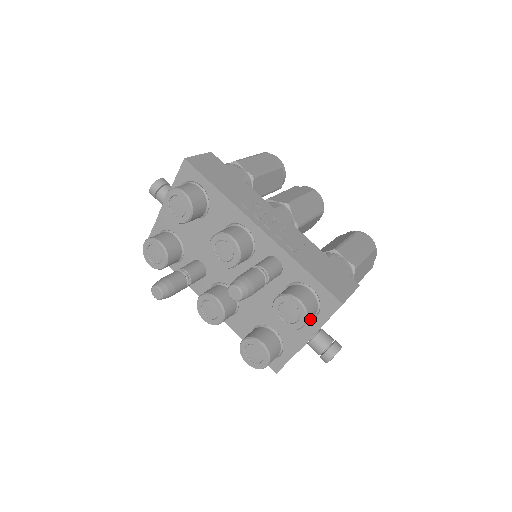
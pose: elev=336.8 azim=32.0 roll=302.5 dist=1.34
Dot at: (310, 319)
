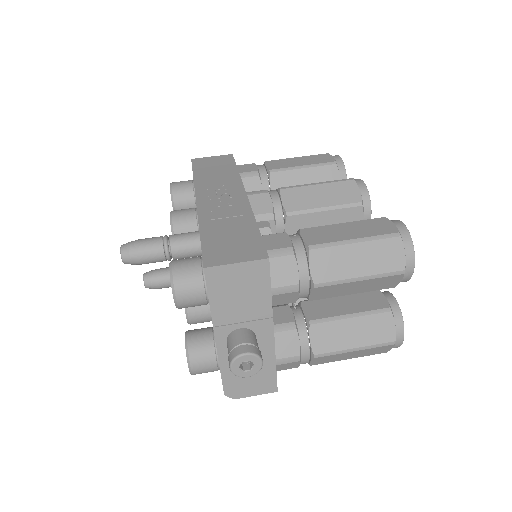
Dot at: (190, 294)
